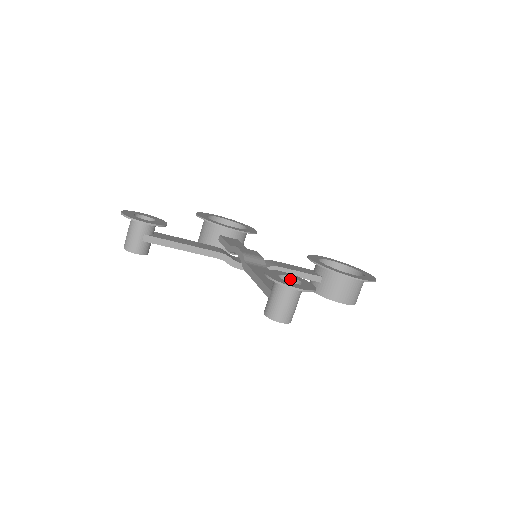
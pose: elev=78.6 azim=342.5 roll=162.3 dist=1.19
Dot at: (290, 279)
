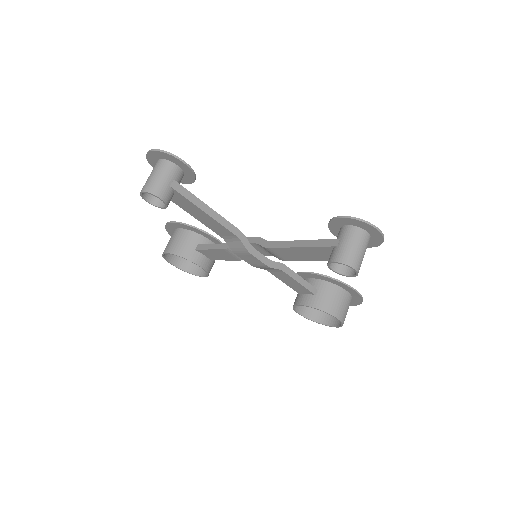
Dot at: occluded
